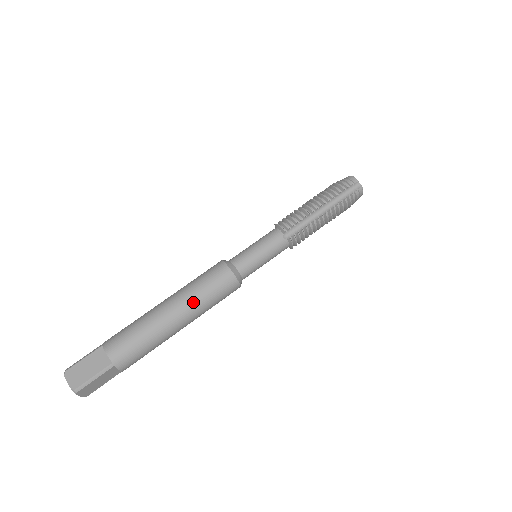
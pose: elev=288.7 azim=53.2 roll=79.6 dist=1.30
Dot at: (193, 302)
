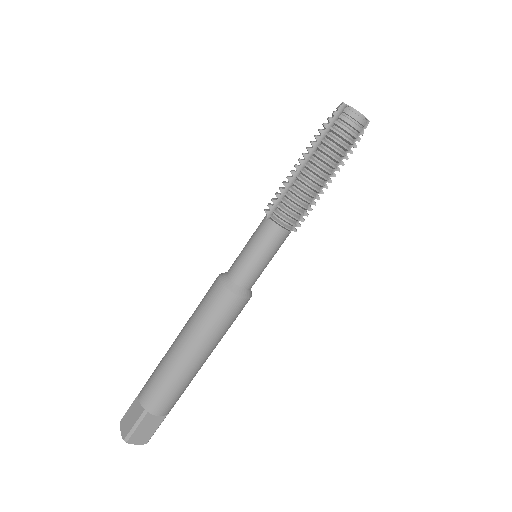
Dot at: (219, 341)
